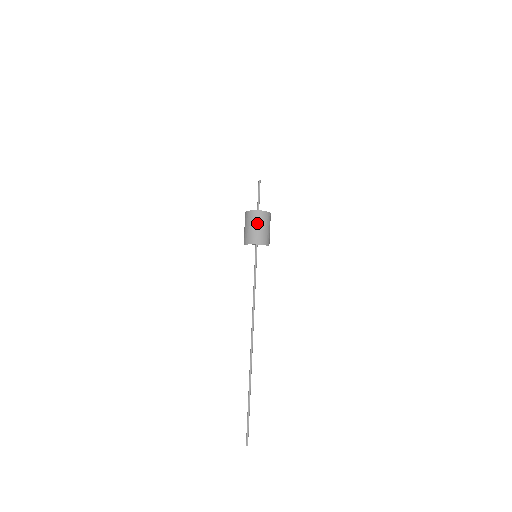
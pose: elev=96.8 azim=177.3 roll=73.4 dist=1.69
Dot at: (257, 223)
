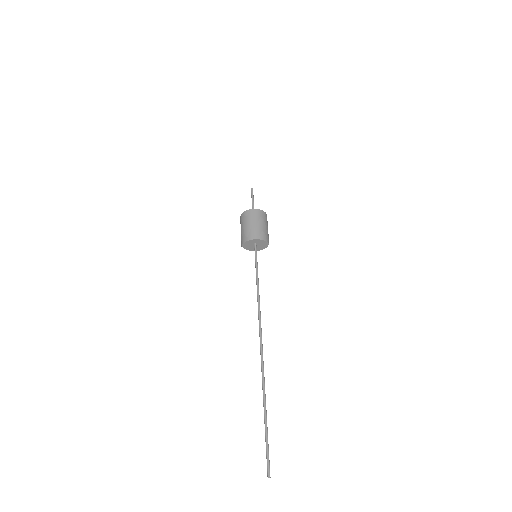
Dot at: (258, 220)
